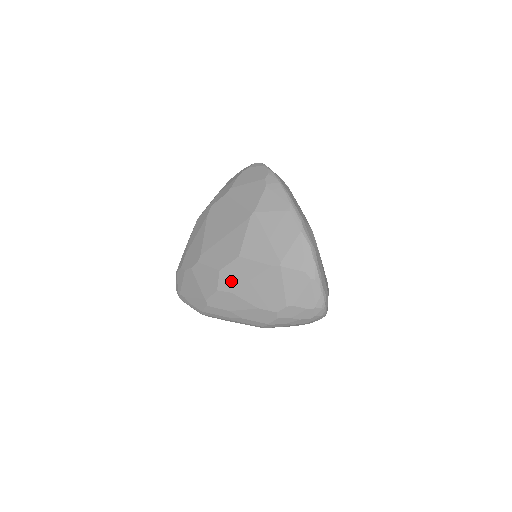
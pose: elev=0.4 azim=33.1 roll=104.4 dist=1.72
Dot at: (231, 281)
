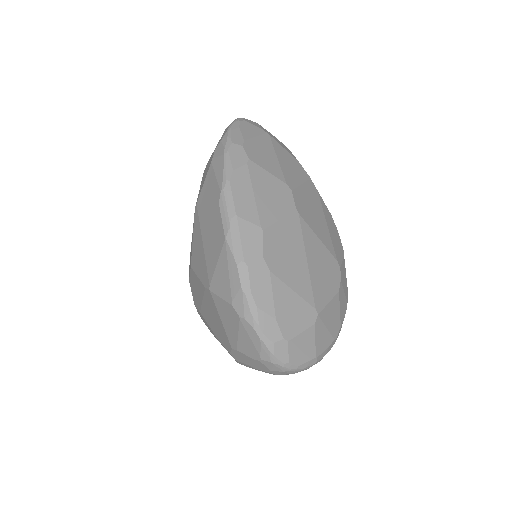
Dot at: (196, 297)
